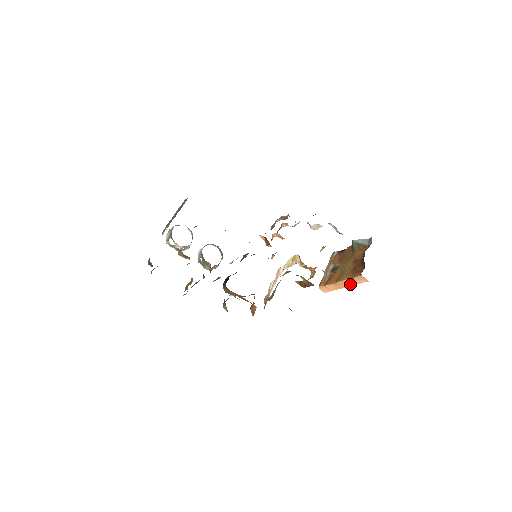
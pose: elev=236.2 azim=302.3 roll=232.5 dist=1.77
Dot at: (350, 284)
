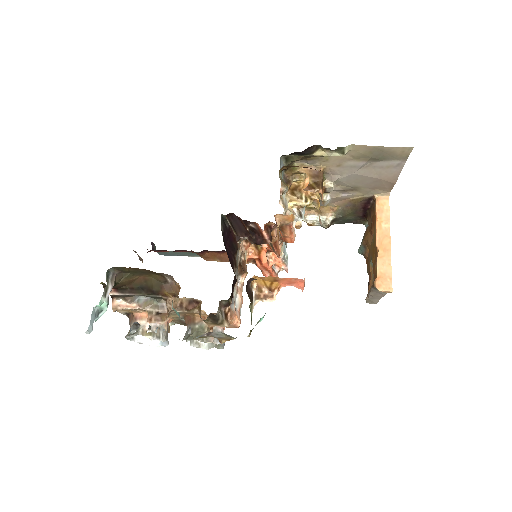
Dot at: (386, 229)
